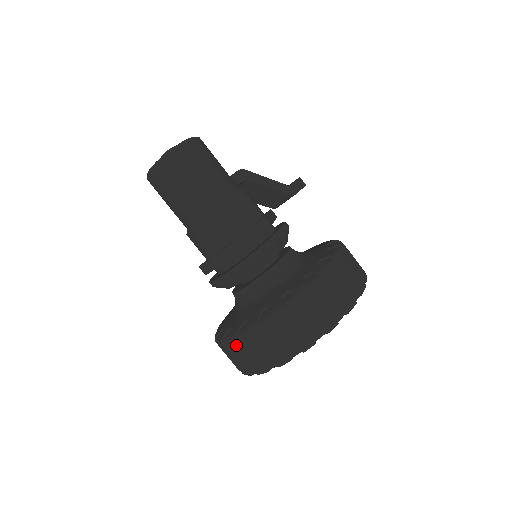
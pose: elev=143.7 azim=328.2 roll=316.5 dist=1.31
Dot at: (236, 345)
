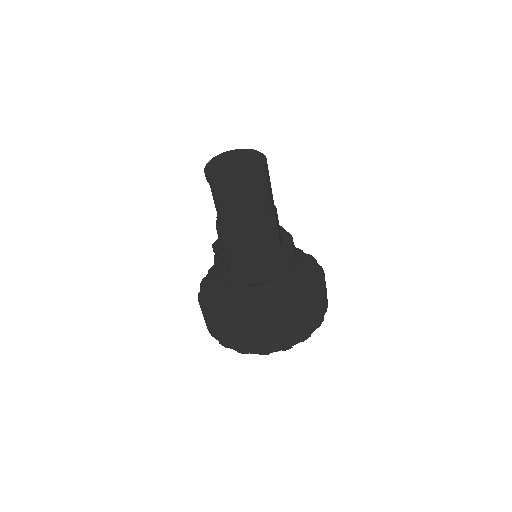
Dot at: (259, 336)
